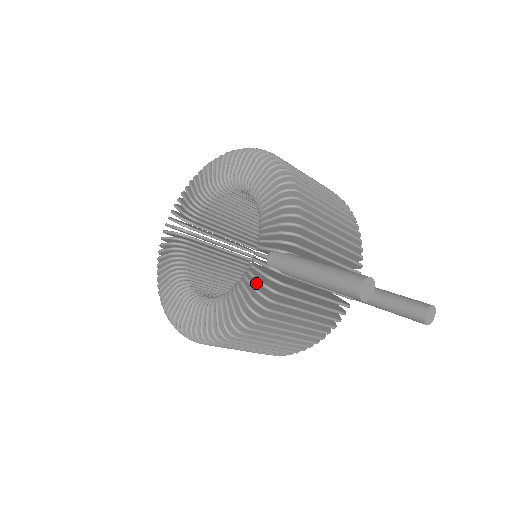
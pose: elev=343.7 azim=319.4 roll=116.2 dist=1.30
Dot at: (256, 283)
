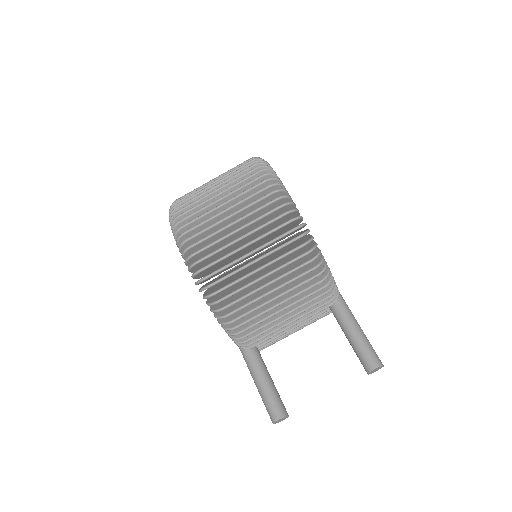
Dot at: occluded
